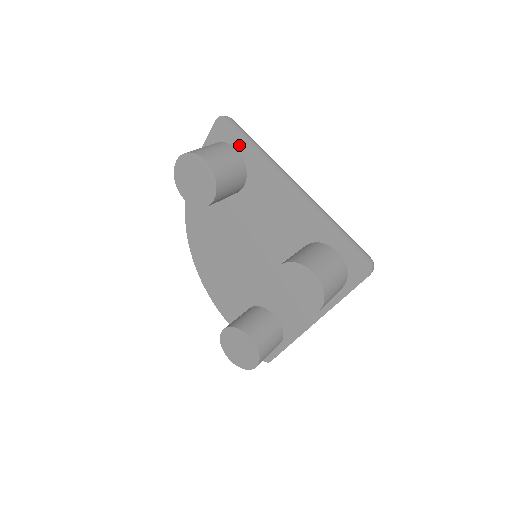
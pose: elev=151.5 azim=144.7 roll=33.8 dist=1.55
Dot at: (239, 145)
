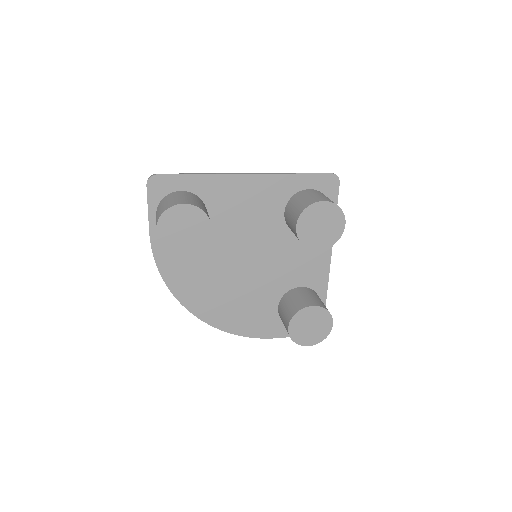
Dot at: (181, 186)
